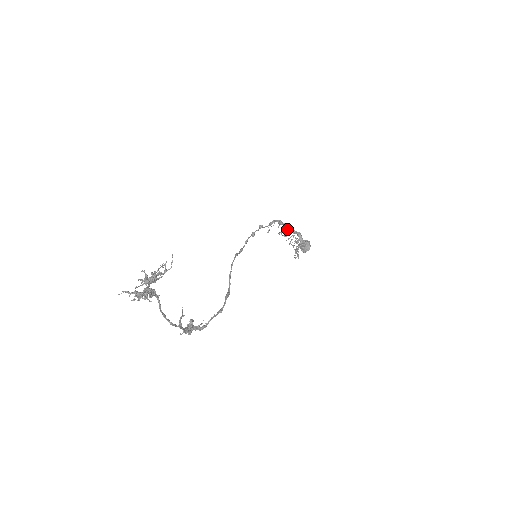
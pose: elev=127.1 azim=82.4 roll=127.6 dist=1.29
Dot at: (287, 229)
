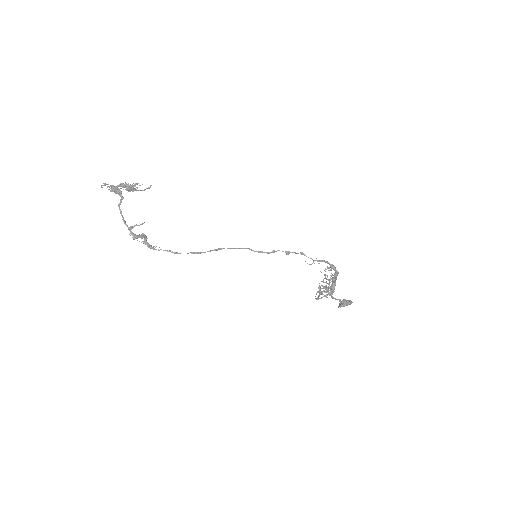
Dot at: (334, 276)
